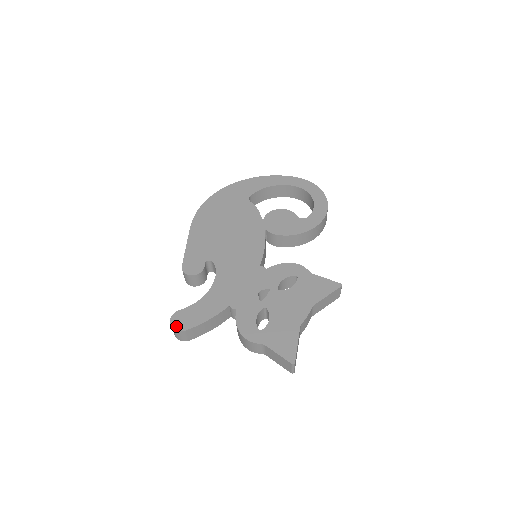
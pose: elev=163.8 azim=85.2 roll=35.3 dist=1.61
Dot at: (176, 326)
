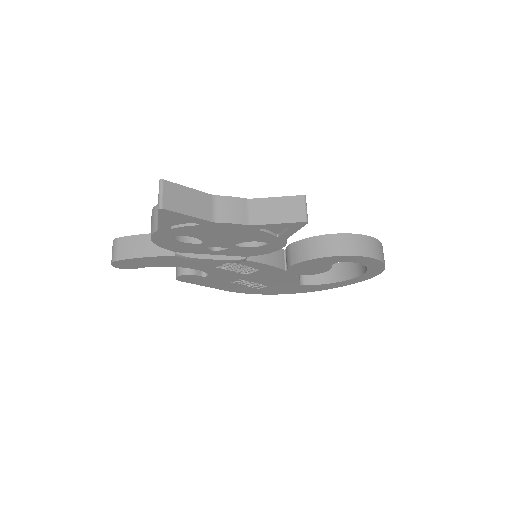
Dot at: occluded
